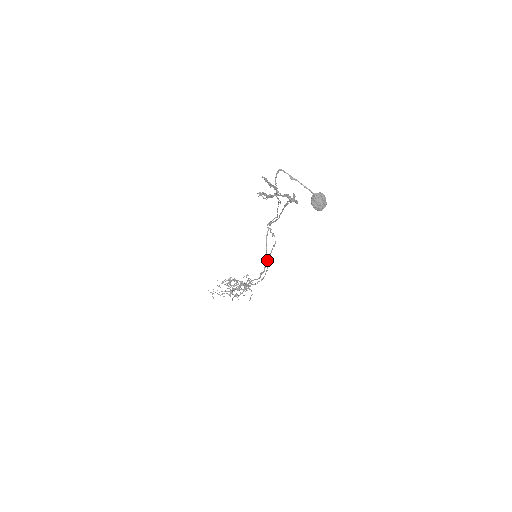
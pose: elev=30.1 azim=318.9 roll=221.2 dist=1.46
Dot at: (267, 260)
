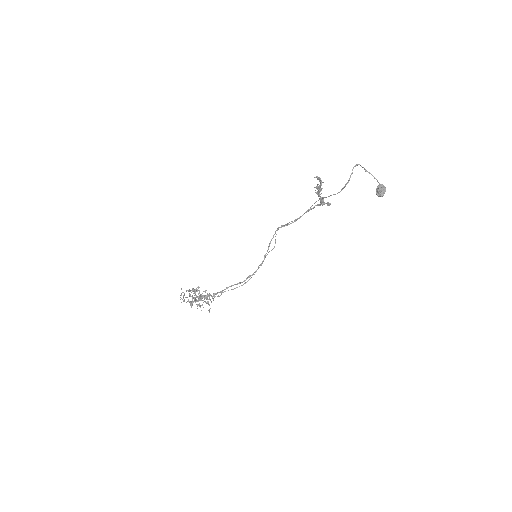
Dot at: occluded
